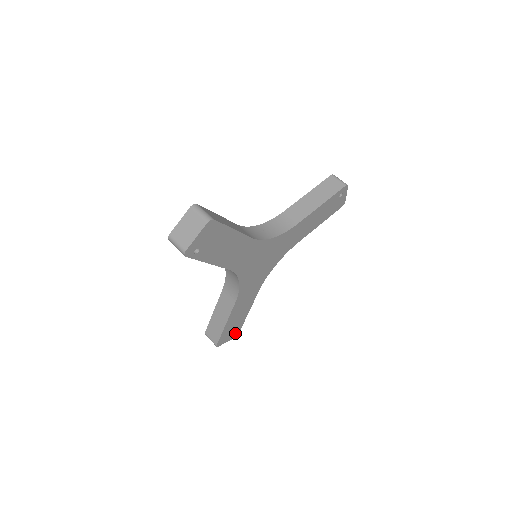
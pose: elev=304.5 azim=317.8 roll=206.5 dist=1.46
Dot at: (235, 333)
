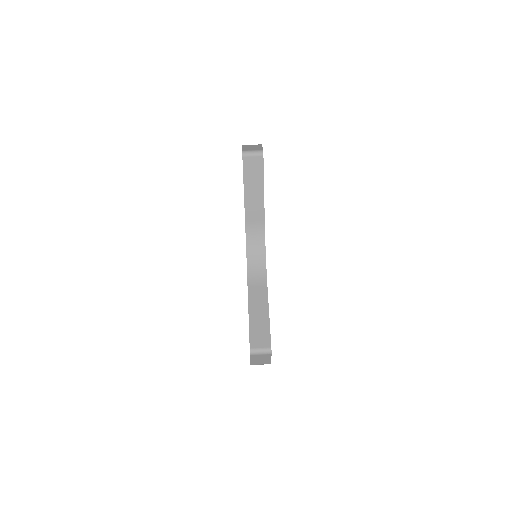
Dot at: occluded
